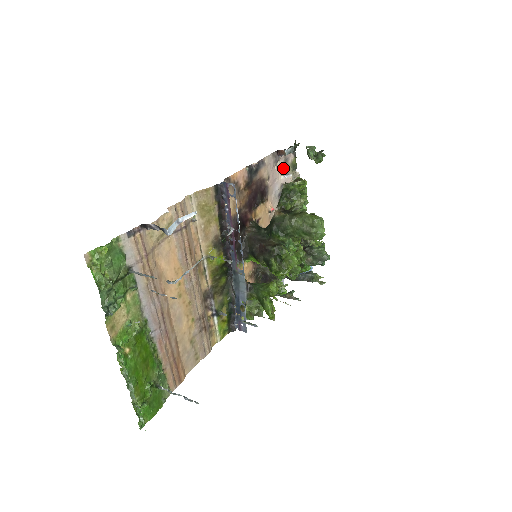
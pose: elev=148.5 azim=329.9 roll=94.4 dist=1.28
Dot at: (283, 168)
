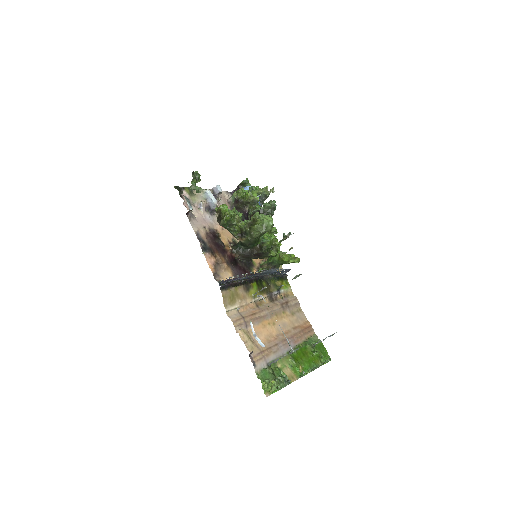
Dot at: (194, 206)
